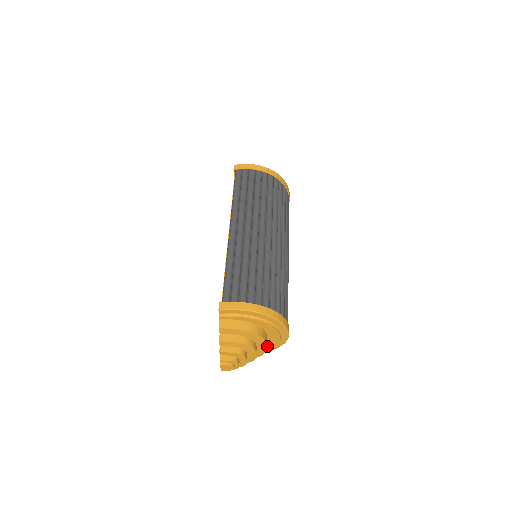
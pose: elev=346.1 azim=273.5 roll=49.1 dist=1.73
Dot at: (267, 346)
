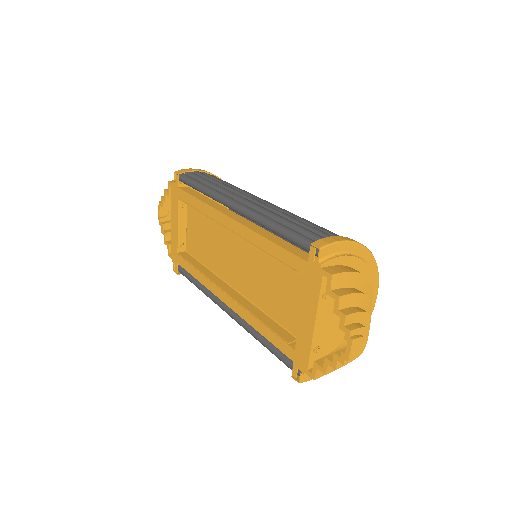
Dot at: occluded
